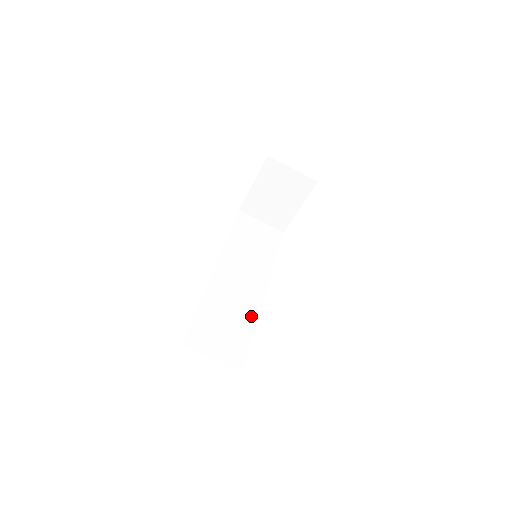
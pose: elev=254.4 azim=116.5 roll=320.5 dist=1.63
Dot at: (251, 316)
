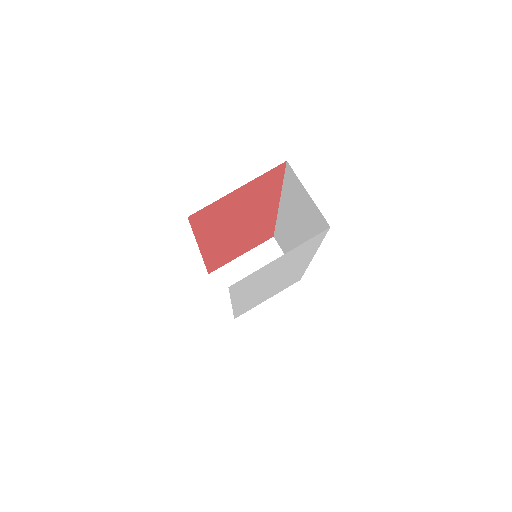
Dot at: occluded
